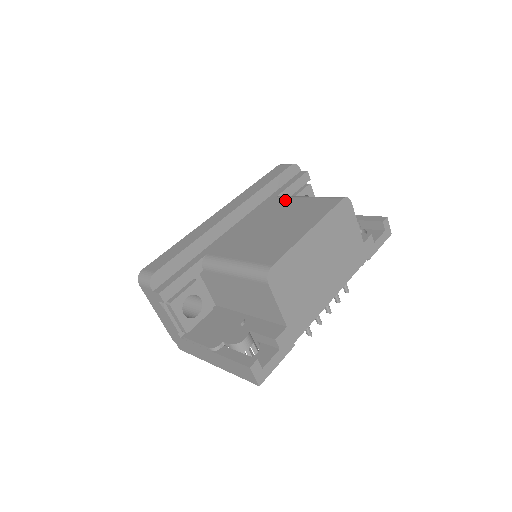
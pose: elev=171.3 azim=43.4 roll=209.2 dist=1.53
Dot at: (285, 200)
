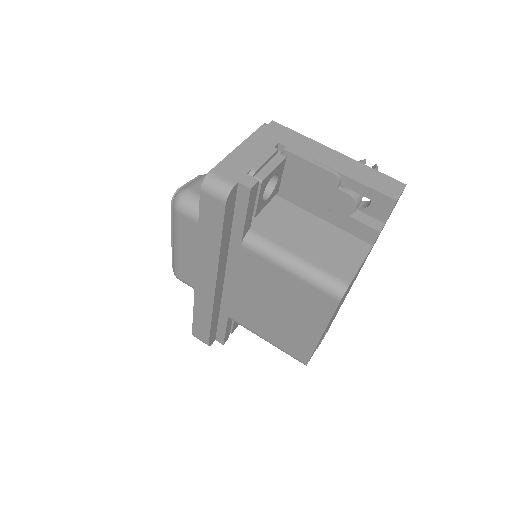
Dot at: (260, 263)
